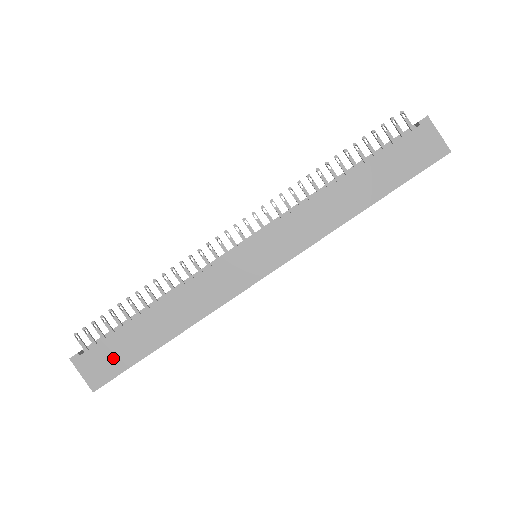
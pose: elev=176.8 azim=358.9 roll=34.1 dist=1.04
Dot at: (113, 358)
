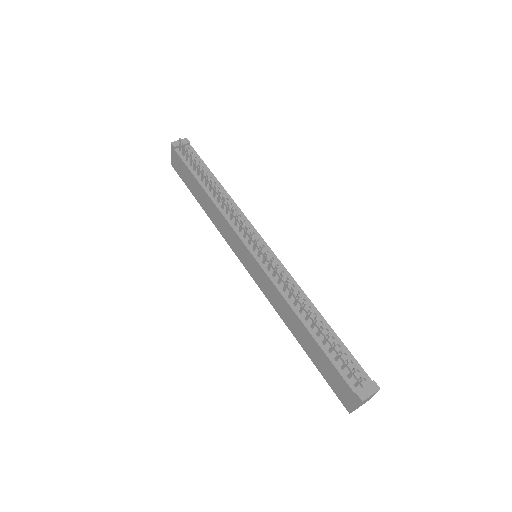
Dot at: (183, 172)
